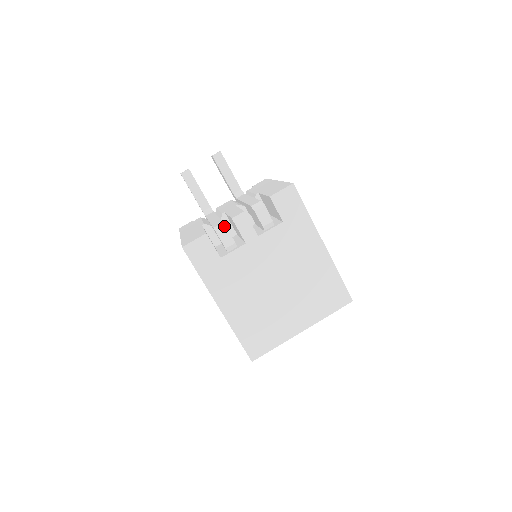
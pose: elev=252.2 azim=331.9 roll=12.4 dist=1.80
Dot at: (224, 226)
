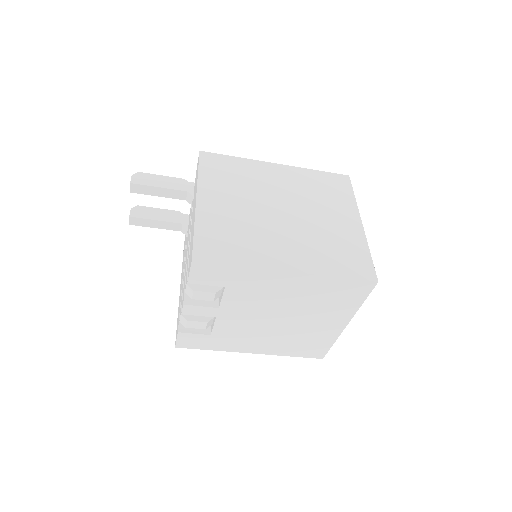
Dot at: (184, 319)
